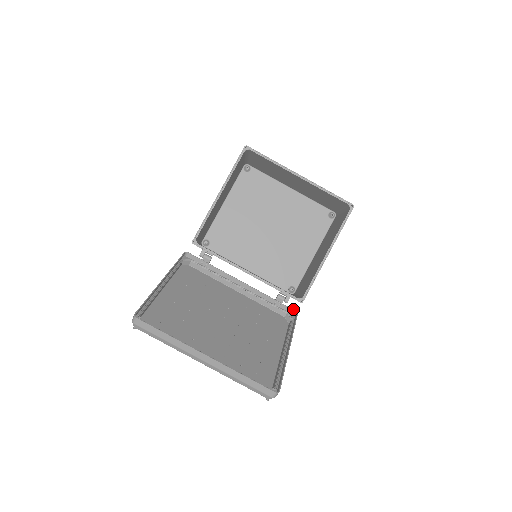
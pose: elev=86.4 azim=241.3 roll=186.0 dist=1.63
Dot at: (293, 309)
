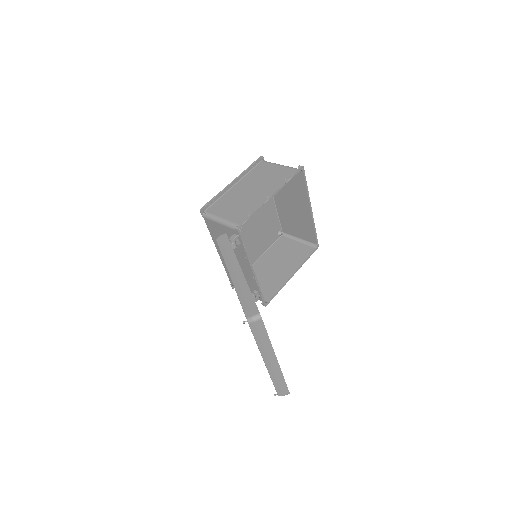
Dot at: occluded
